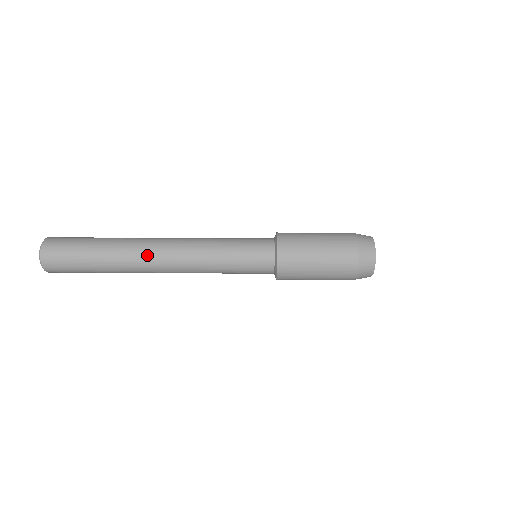
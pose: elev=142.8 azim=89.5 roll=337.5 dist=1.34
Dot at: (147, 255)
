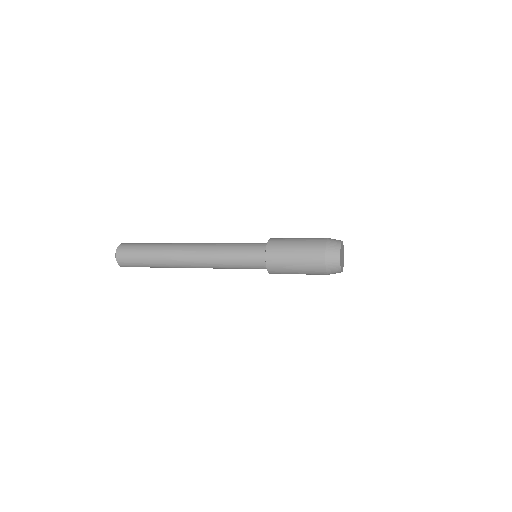
Dot at: (181, 249)
